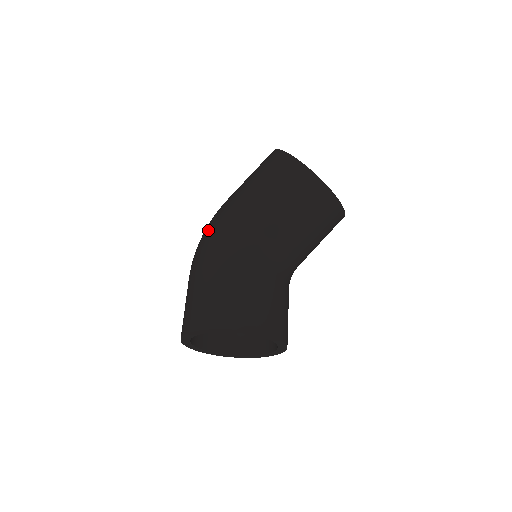
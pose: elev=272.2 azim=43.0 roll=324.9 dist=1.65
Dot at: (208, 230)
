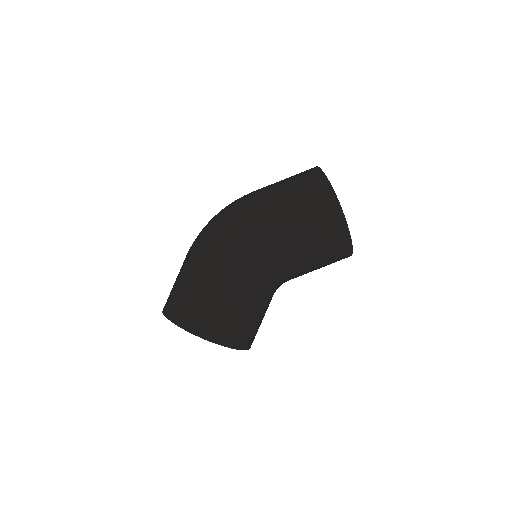
Dot at: (230, 231)
